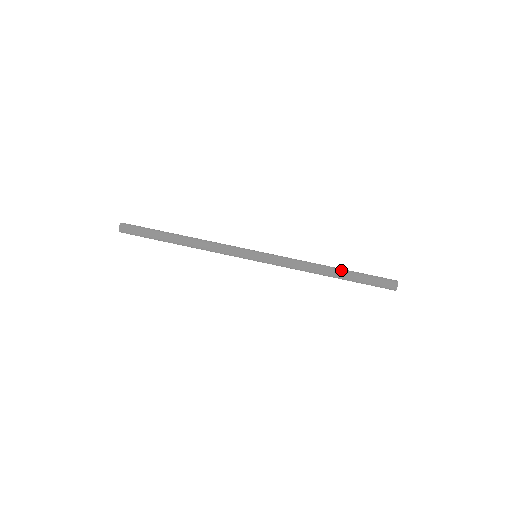
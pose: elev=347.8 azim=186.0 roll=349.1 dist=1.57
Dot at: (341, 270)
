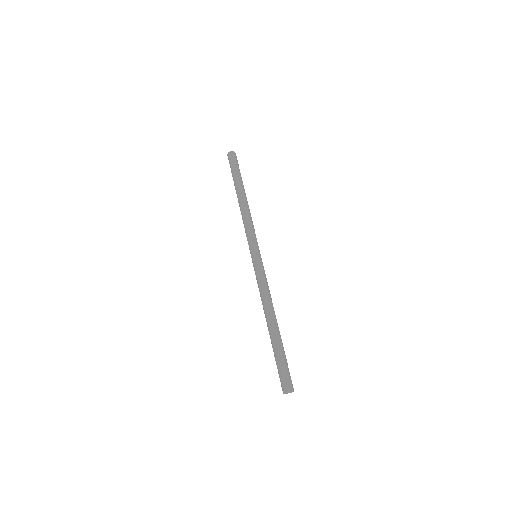
Dot at: (275, 331)
